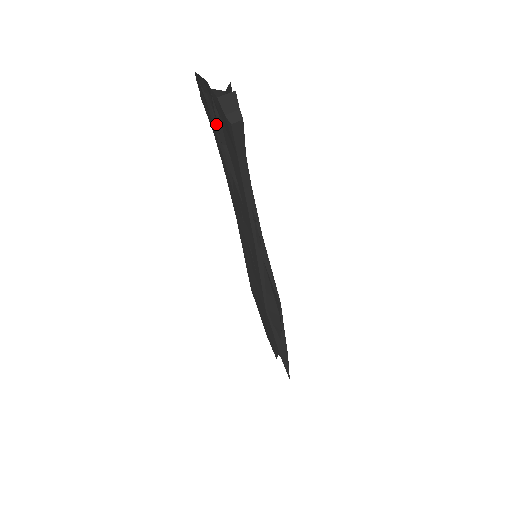
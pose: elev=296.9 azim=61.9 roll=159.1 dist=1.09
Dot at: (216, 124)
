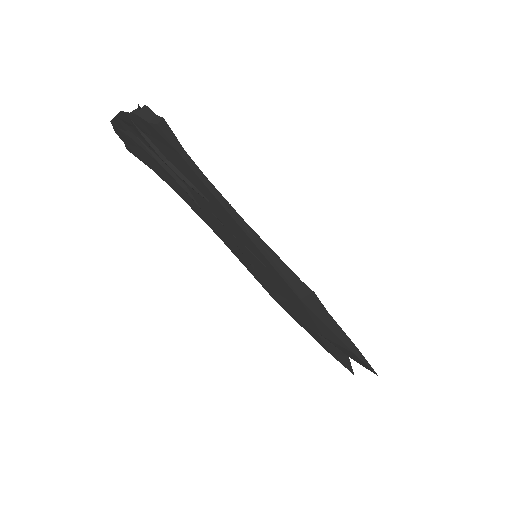
Dot at: (149, 150)
